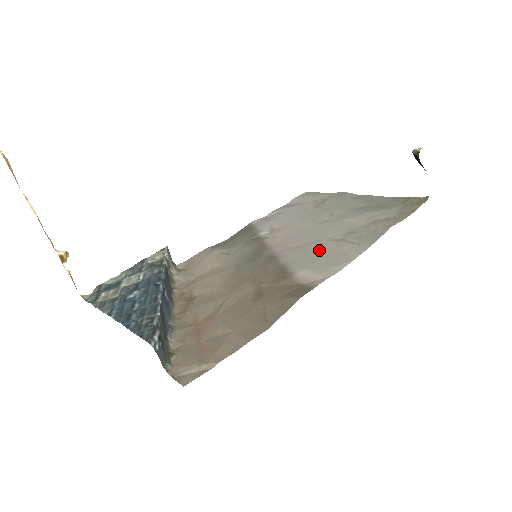
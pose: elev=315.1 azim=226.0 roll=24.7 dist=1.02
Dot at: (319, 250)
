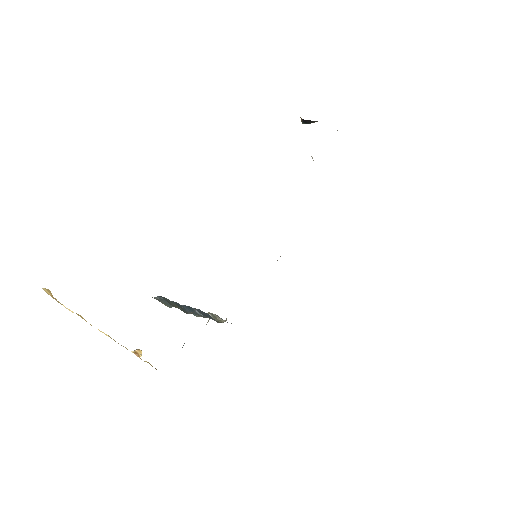
Dot at: occluded
